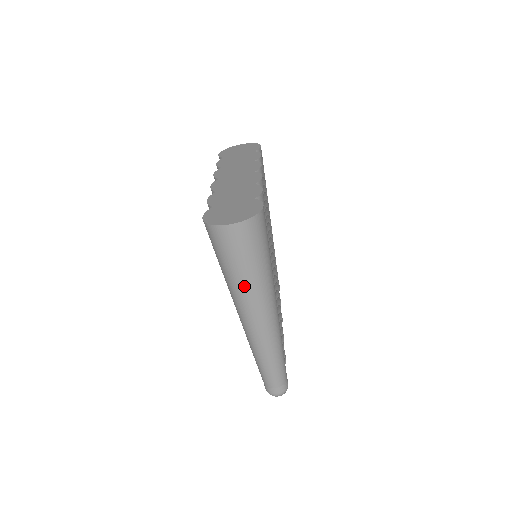
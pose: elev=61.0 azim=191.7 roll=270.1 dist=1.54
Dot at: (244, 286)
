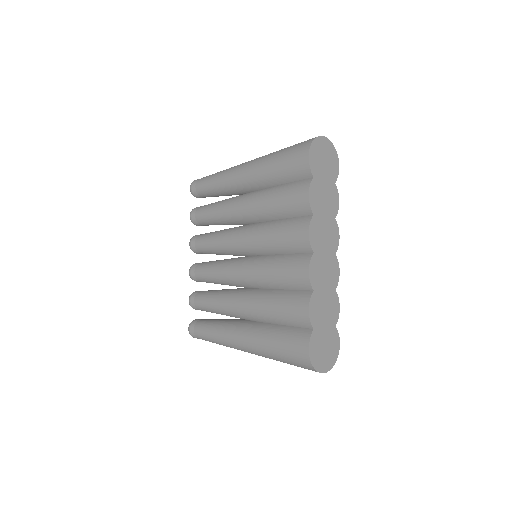
Dot at: occluded
